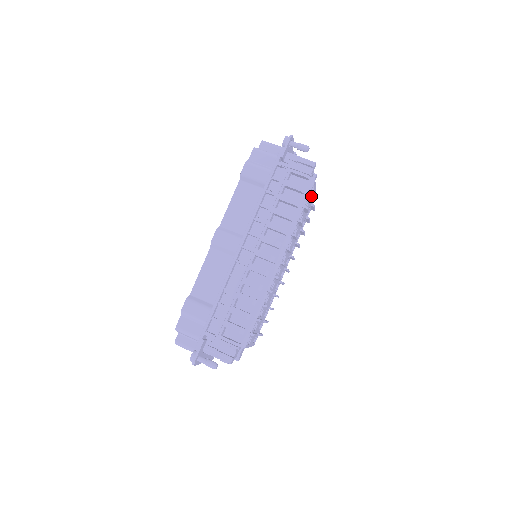
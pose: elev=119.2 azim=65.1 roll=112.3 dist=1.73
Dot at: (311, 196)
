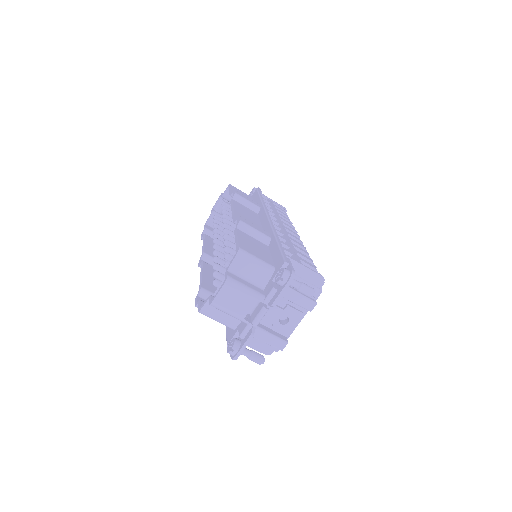
Dot at: occluded
